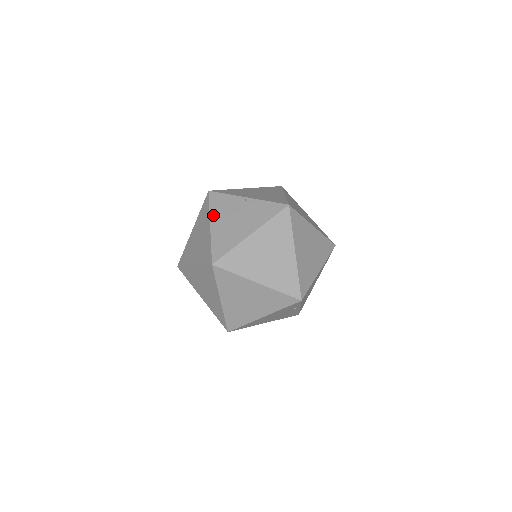
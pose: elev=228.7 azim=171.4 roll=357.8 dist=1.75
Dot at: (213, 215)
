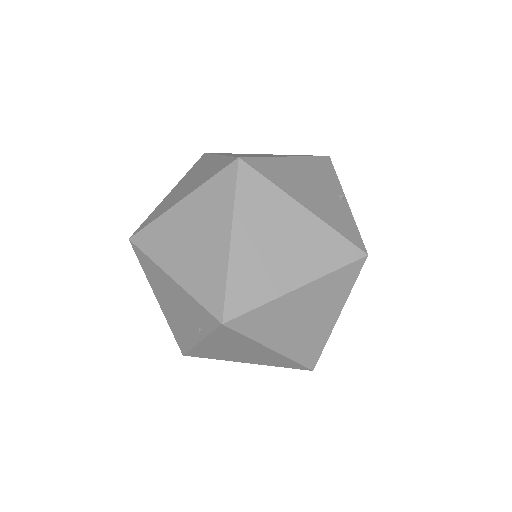
Dot at: (304, 160)
